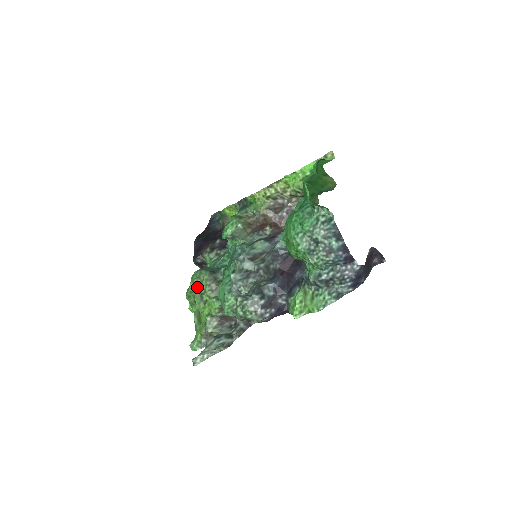
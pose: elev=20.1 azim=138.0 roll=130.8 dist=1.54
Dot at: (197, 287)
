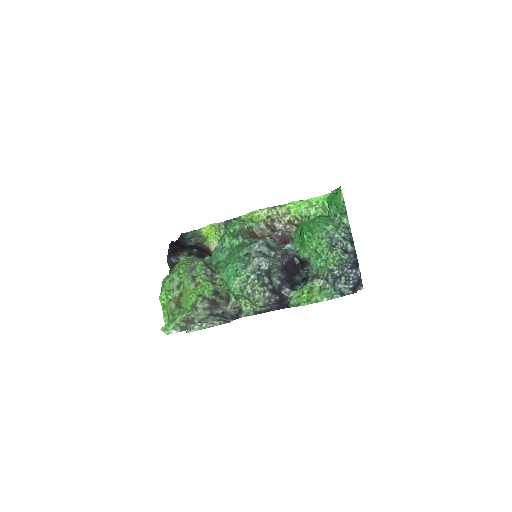
Dot at: (189, 270)
